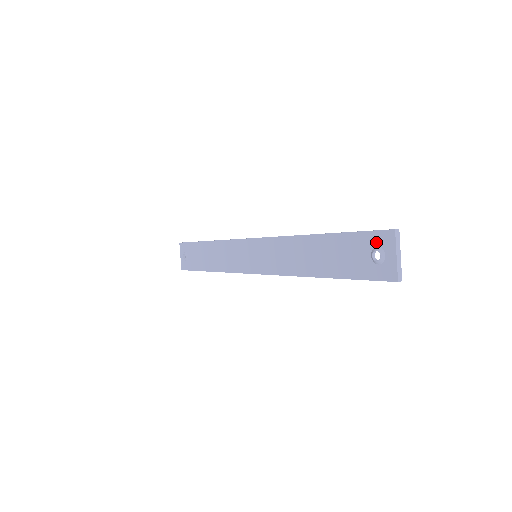
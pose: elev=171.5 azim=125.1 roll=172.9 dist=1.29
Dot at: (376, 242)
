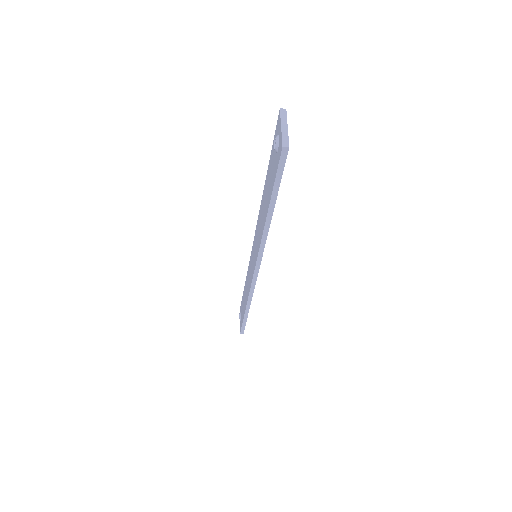
Dot at: (276, 135)
